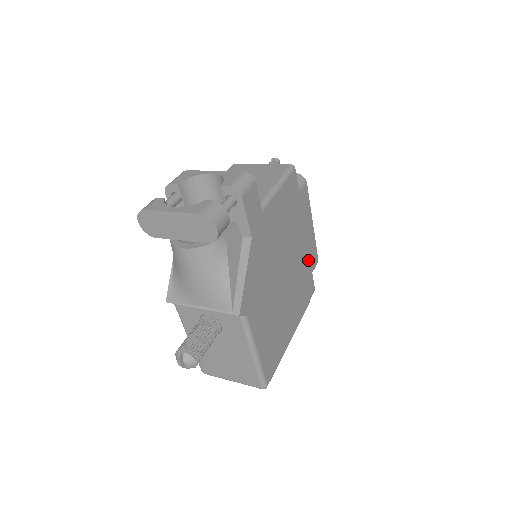
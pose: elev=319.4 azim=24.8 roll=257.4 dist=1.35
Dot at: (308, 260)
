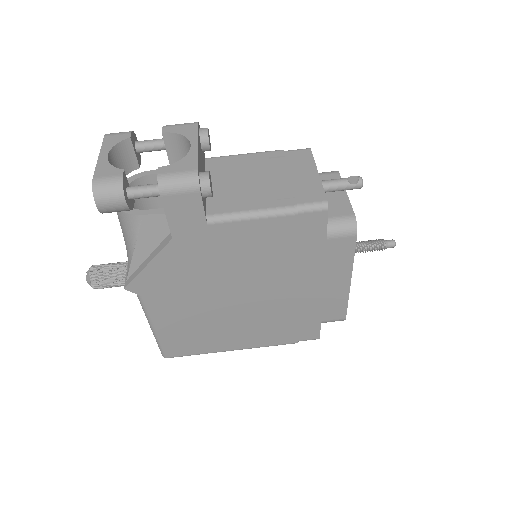
Dot at: (316, 308)
